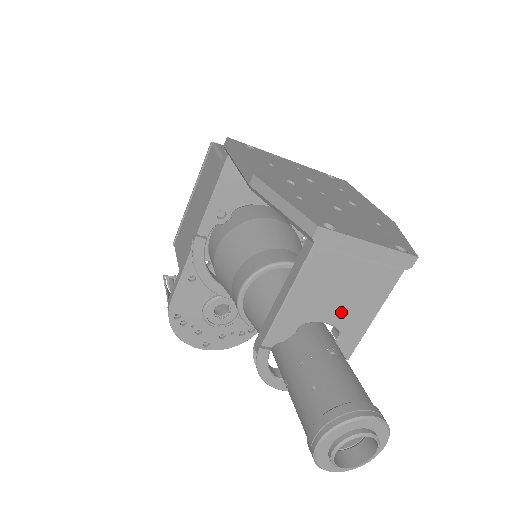
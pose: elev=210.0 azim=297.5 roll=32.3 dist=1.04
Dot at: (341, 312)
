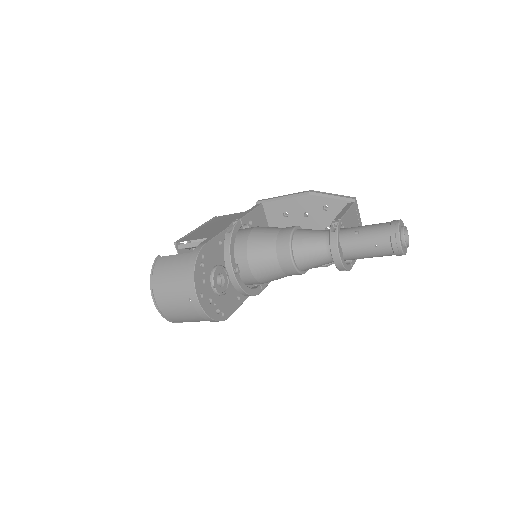
Dot at: occluded
